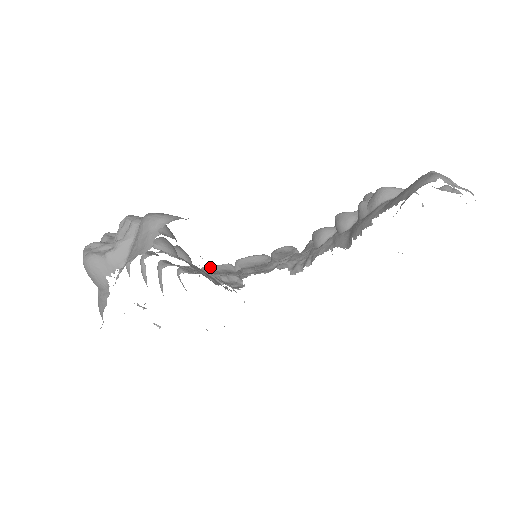
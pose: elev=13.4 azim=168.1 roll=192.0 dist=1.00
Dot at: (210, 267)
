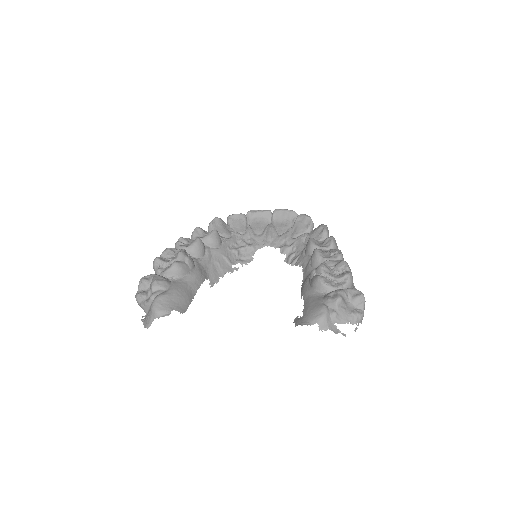
Dot at: (254, 213)
